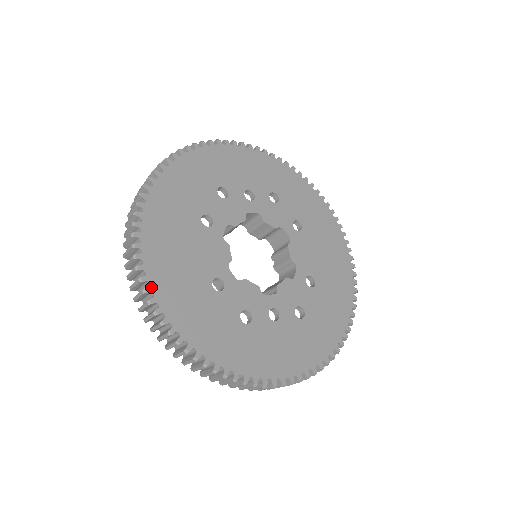
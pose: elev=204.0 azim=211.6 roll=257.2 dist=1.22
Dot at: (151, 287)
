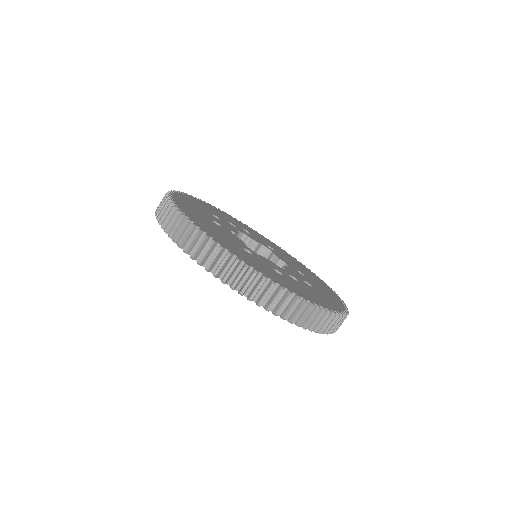
Dot at: (208, 235)
